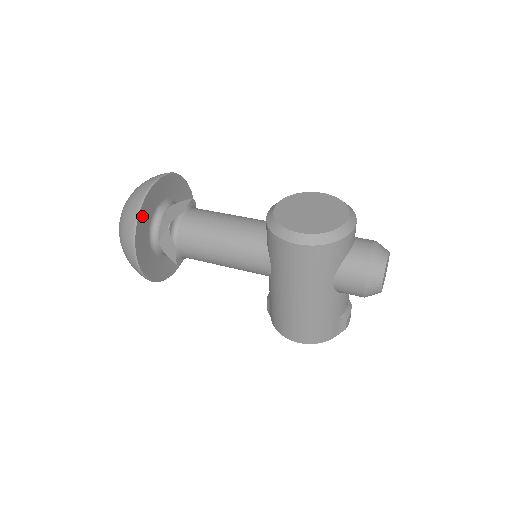
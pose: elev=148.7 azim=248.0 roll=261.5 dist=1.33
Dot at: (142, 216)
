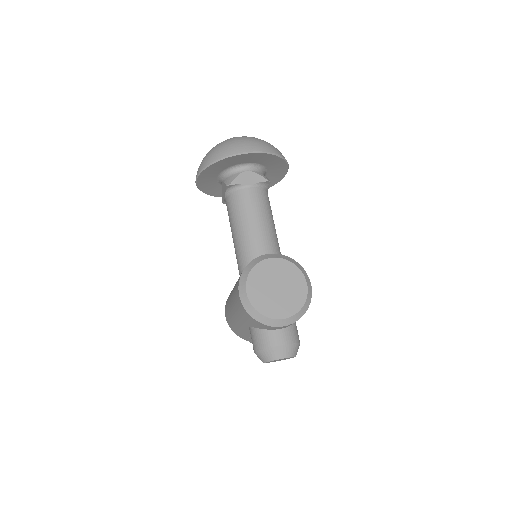
Dot at: (219, 164)
